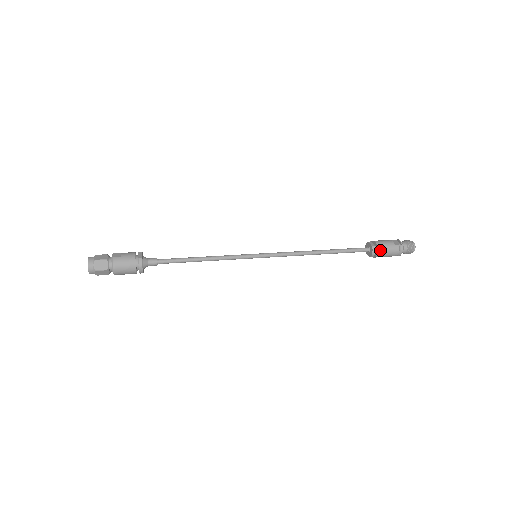
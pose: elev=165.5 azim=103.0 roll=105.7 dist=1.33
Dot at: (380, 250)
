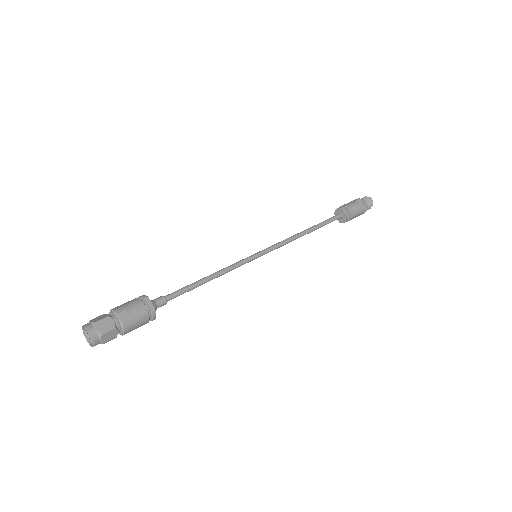
Dot at: (352, 218)
